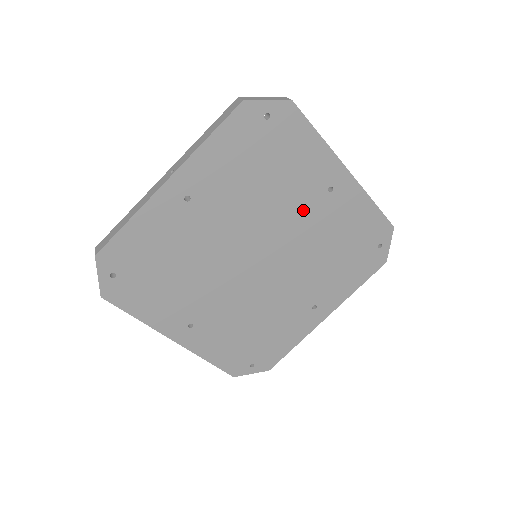
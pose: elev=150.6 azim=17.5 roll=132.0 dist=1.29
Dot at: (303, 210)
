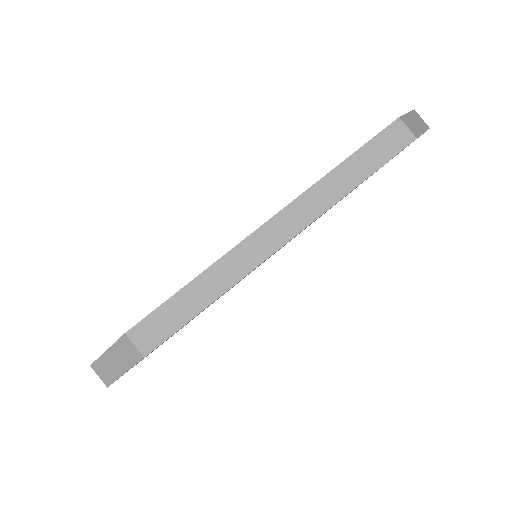
Dot at: occluded
